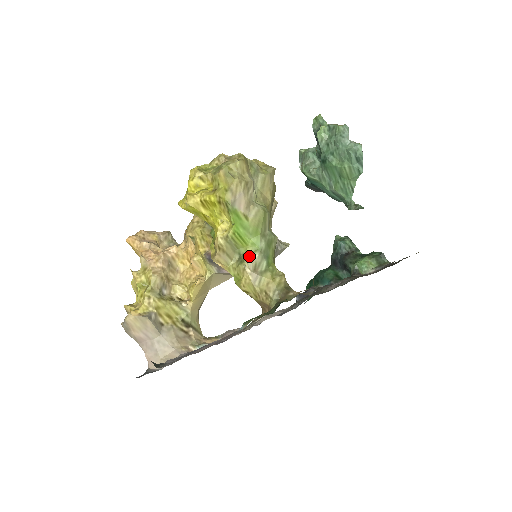
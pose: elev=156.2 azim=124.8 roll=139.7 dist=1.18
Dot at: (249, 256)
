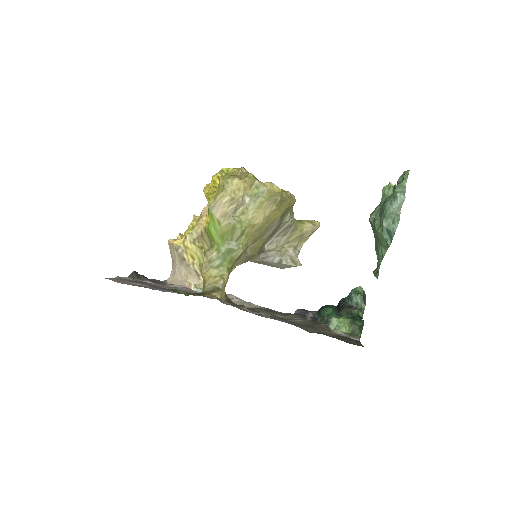
Dot at: (211, 250)
